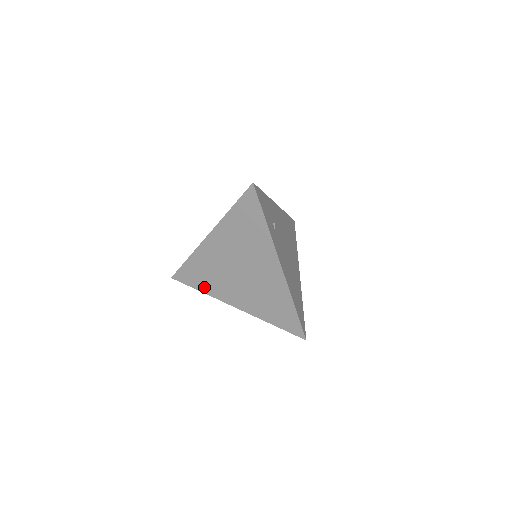
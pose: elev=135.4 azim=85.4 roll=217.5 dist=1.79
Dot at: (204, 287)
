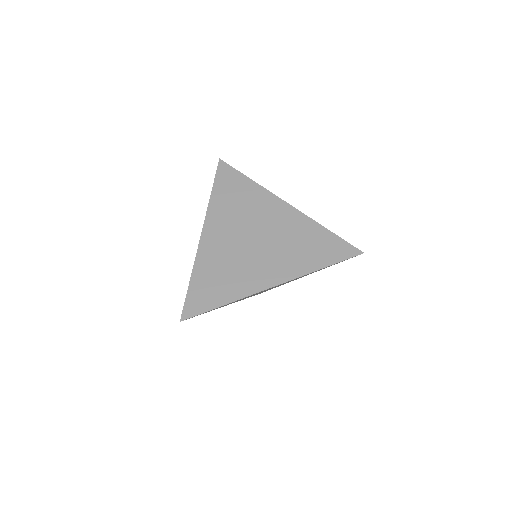
Dot at: (227, 295)
